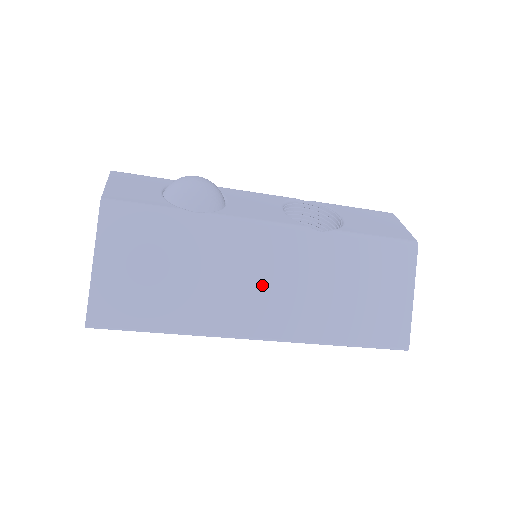
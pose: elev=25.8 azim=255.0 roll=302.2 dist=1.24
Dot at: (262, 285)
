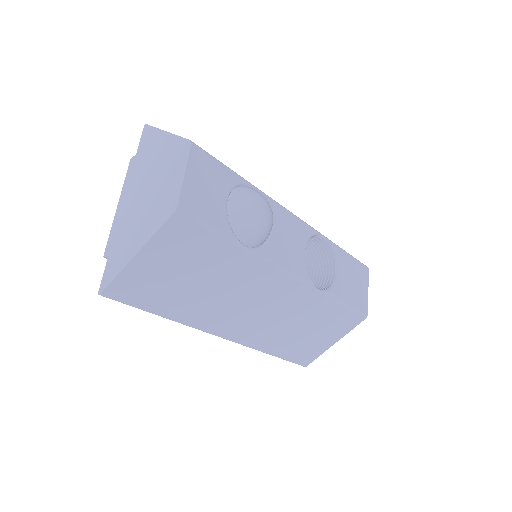
Dot at: (252, 309)
